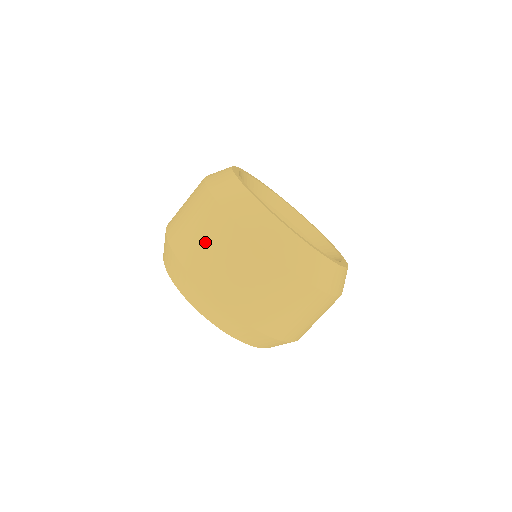
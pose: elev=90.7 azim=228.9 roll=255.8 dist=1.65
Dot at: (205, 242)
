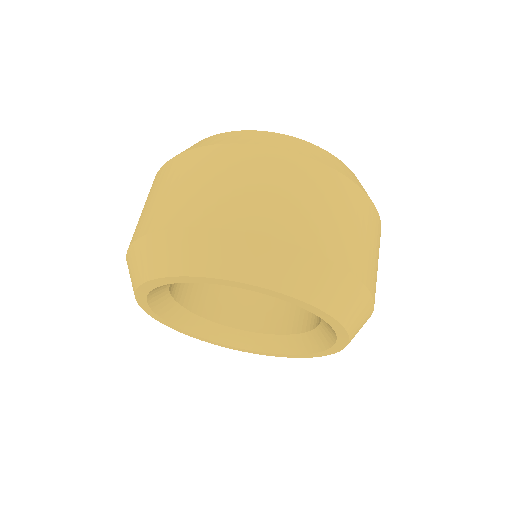
Dot at: (196, 185)
